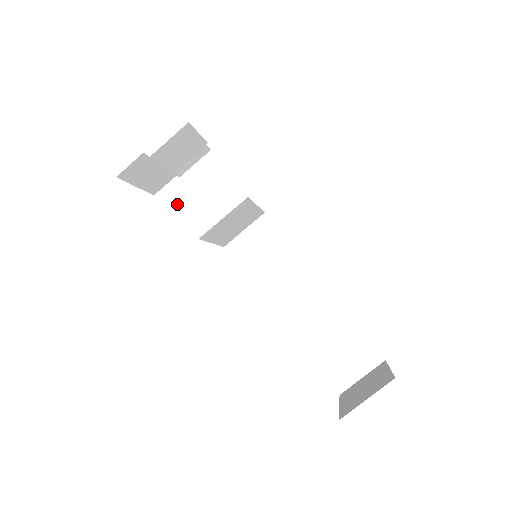
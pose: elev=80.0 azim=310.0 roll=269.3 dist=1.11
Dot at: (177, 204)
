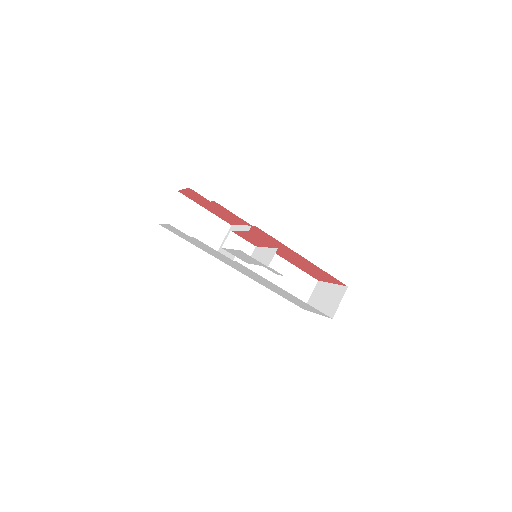
Dot at: (237, 248)
